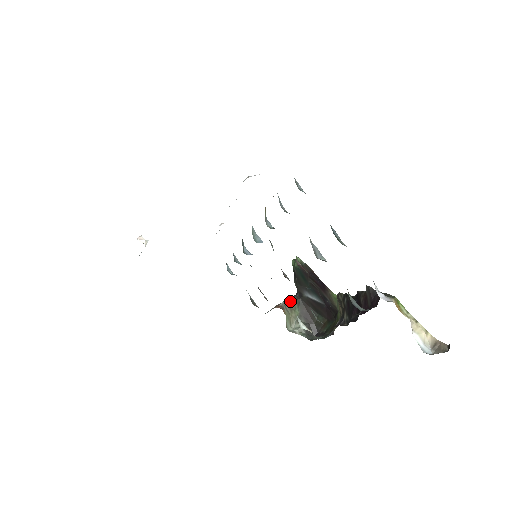
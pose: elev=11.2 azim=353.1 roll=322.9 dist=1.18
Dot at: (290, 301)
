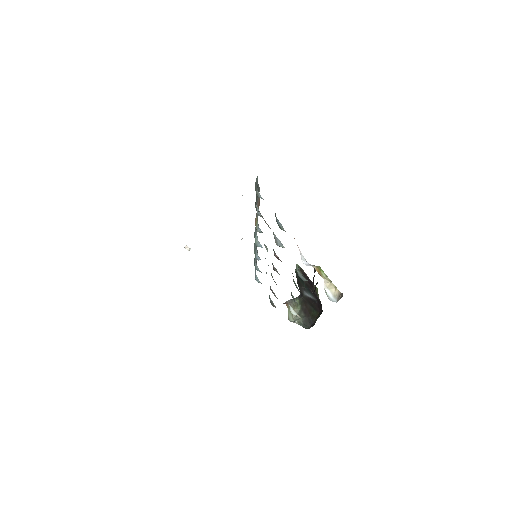
Dot at: occluded
